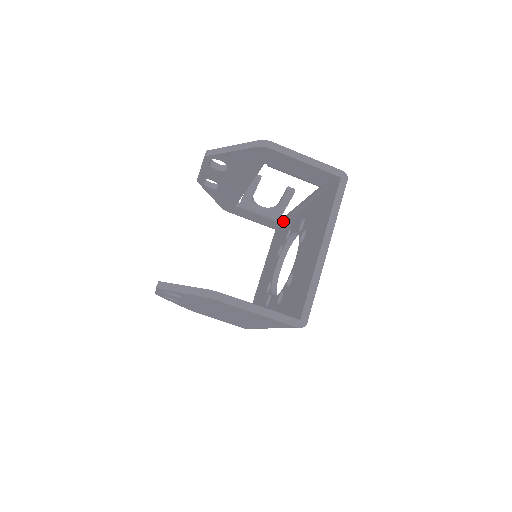
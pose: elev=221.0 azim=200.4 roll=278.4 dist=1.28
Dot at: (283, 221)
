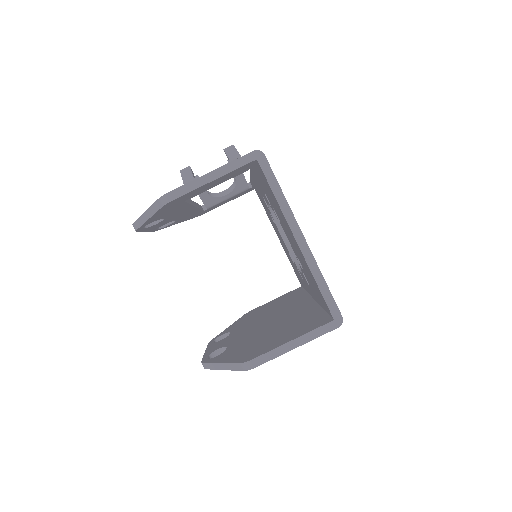
Dot at: (253, 186)
